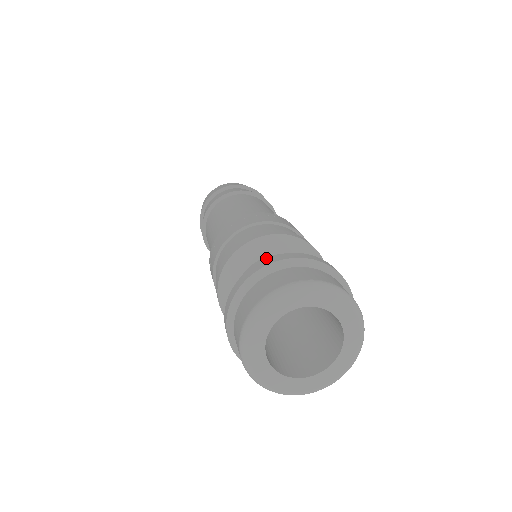
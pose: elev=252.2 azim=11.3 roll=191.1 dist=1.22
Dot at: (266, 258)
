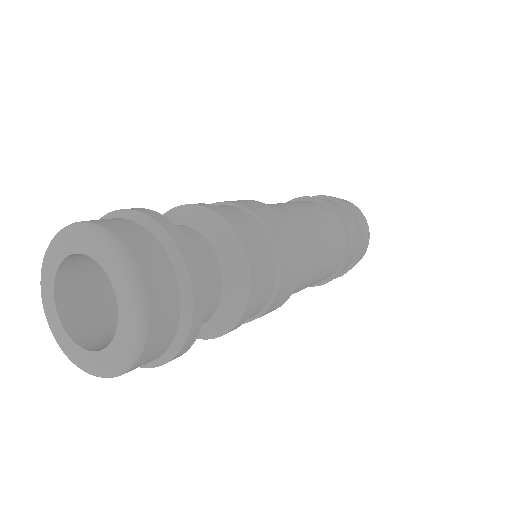
Dot at: occluded
